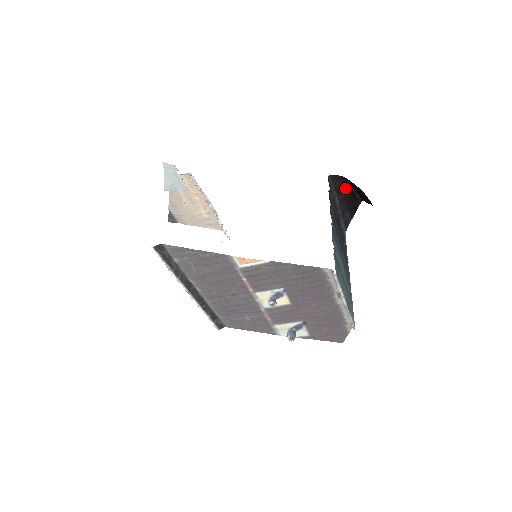
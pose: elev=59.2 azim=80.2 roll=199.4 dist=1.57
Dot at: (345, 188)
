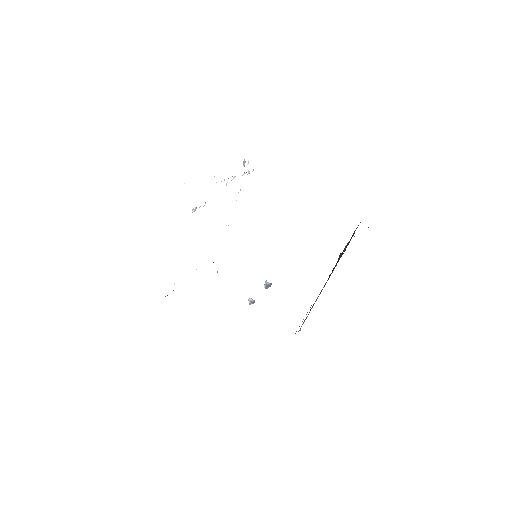
Dot at: occluded
